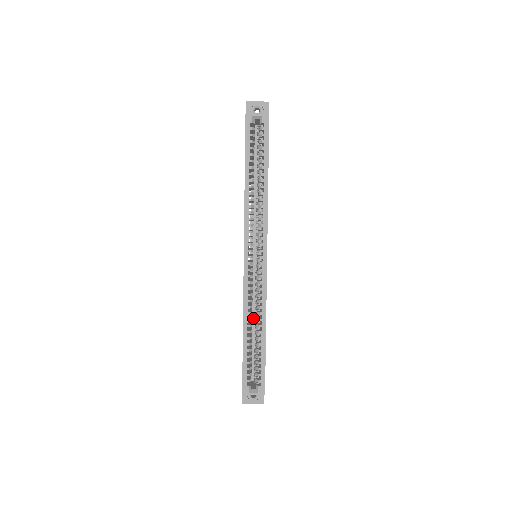
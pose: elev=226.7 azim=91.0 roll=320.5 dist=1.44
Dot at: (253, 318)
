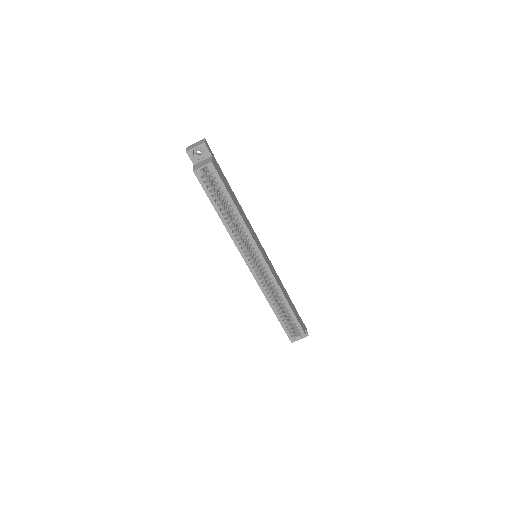
Dot at: occluded
